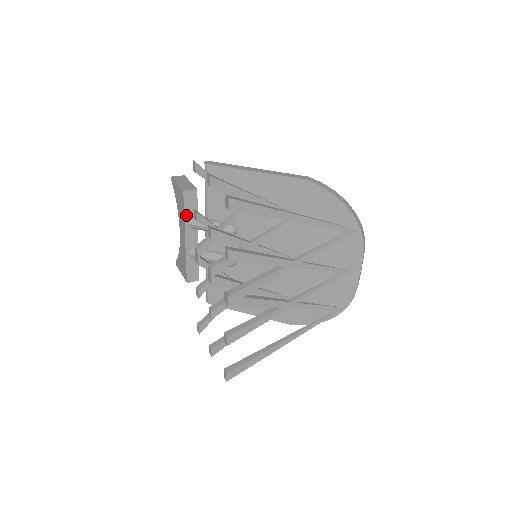
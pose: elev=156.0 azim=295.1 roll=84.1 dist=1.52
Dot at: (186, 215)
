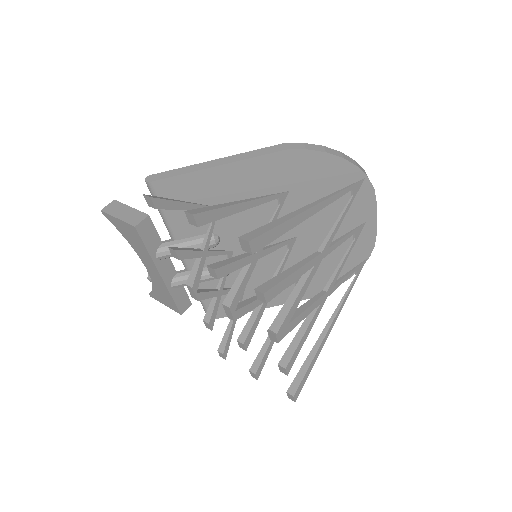
Dot at: (150, 250)
